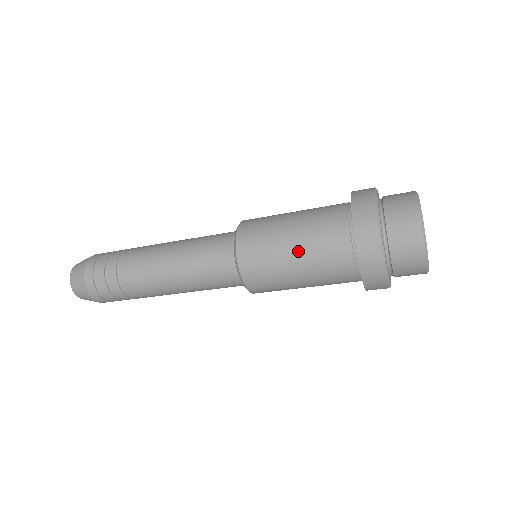
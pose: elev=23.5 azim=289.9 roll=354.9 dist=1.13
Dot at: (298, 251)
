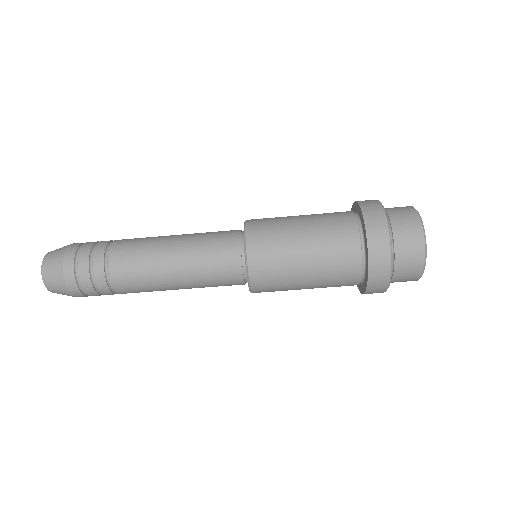
Dot at: (308, 234)
